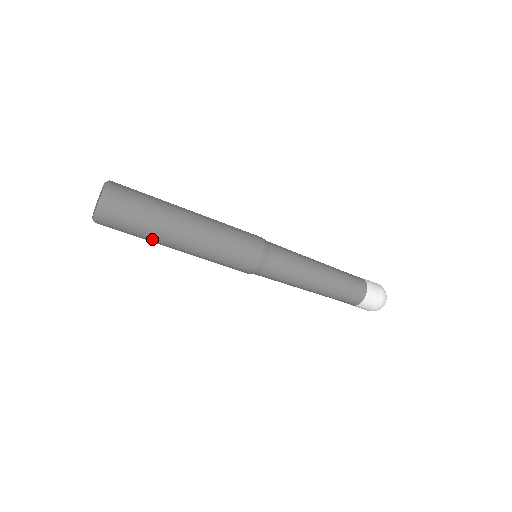
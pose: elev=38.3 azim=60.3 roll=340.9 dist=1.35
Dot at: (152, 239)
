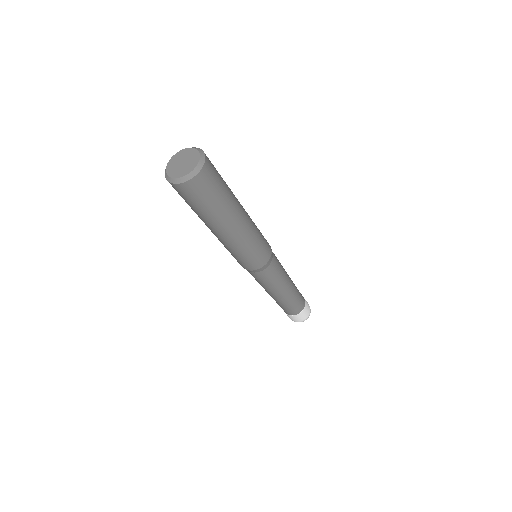
Dot at: (222, 210)
